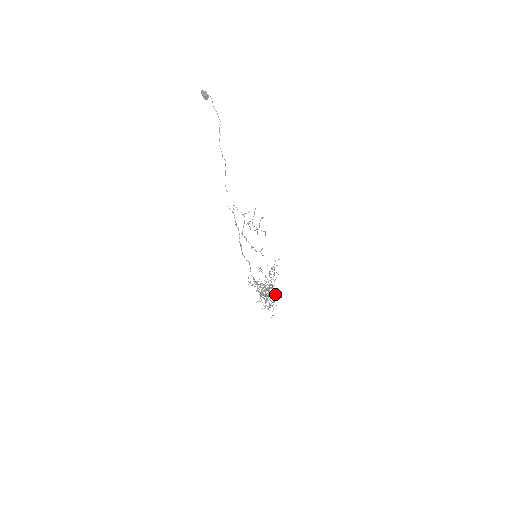
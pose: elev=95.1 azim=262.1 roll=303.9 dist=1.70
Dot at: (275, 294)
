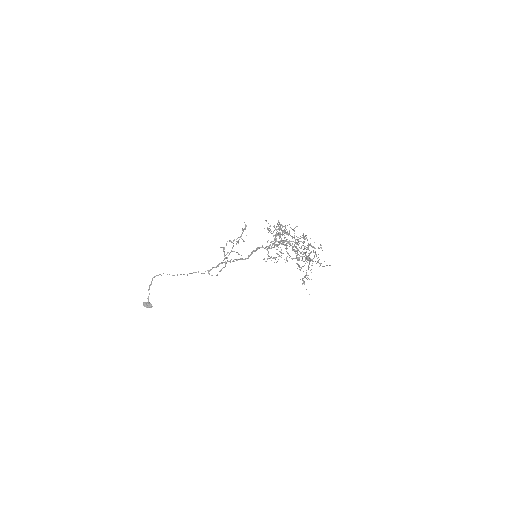
Dot at: occluded
